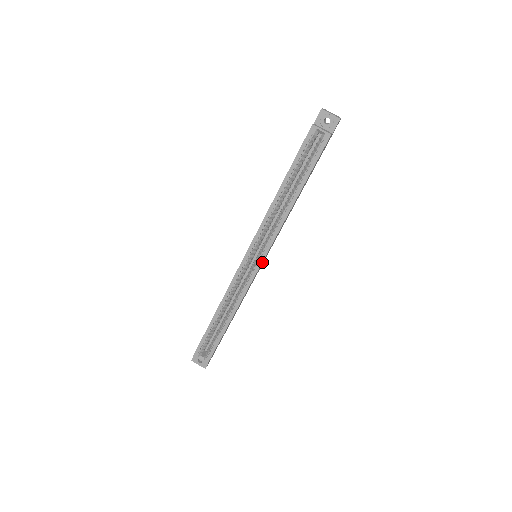
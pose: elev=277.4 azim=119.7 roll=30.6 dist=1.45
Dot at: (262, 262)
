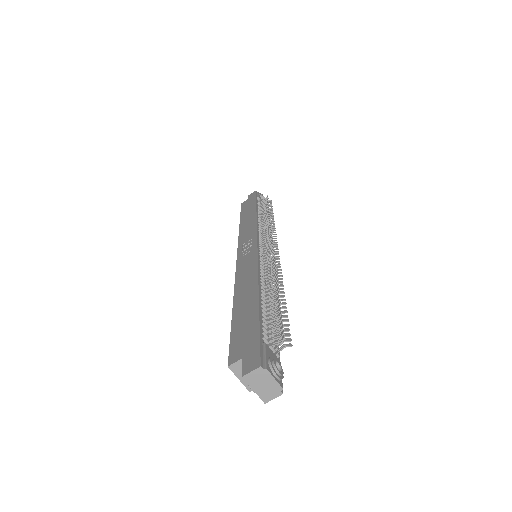
Dot at: occluded
